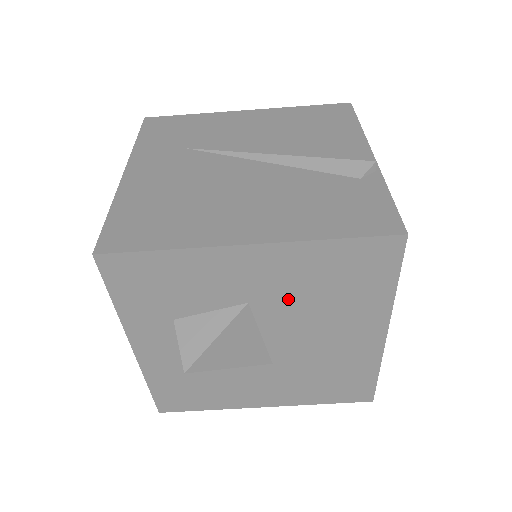
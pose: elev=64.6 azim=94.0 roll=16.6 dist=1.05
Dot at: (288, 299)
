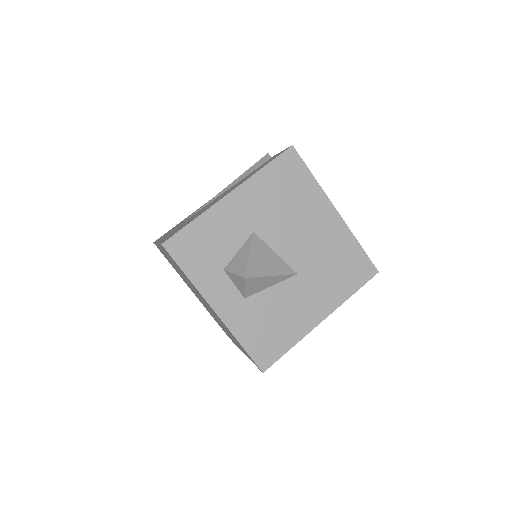
Dot at: (270, 217)
